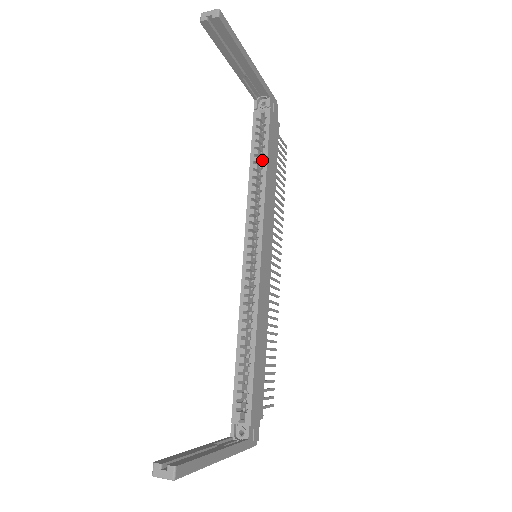
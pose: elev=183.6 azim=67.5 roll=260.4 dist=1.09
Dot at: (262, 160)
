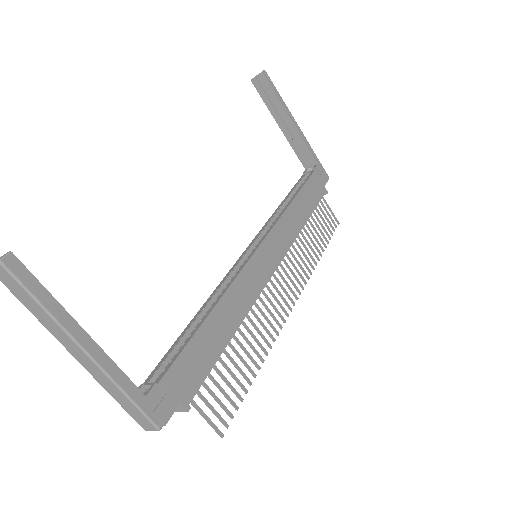
Dot at: (293, 196)
